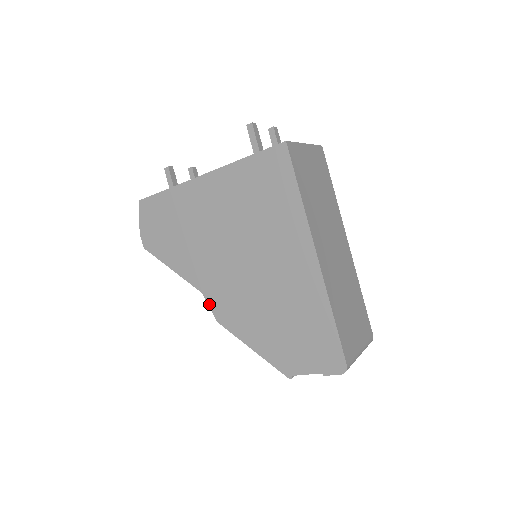
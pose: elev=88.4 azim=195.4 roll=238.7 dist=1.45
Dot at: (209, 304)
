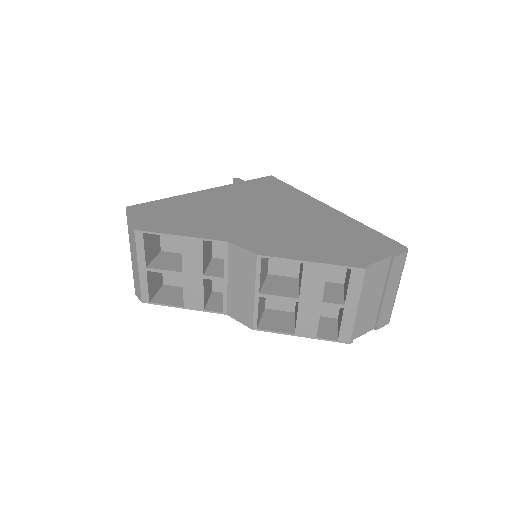
Dot at: (241, 246)
